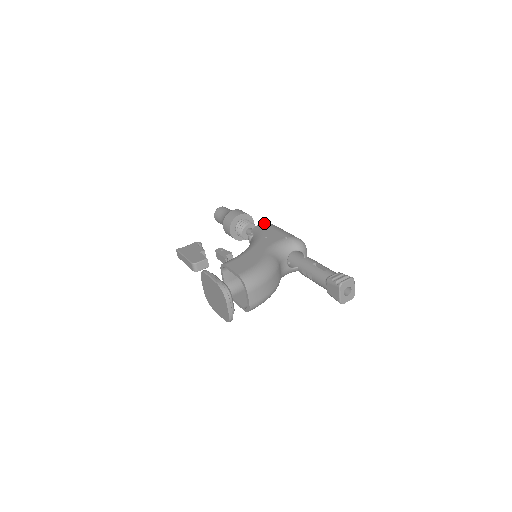
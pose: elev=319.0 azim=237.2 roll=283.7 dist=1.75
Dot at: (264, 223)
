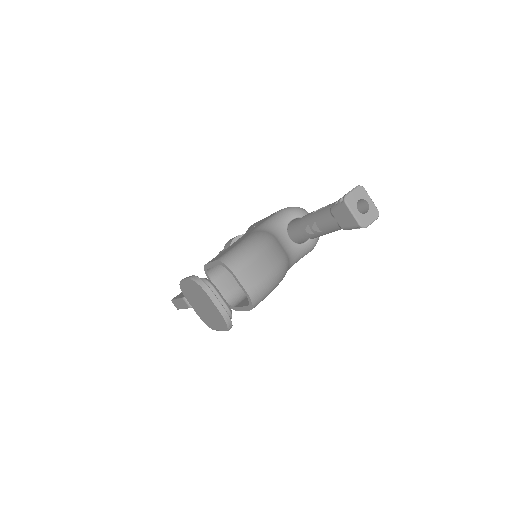
Dot at: (256, 222)
